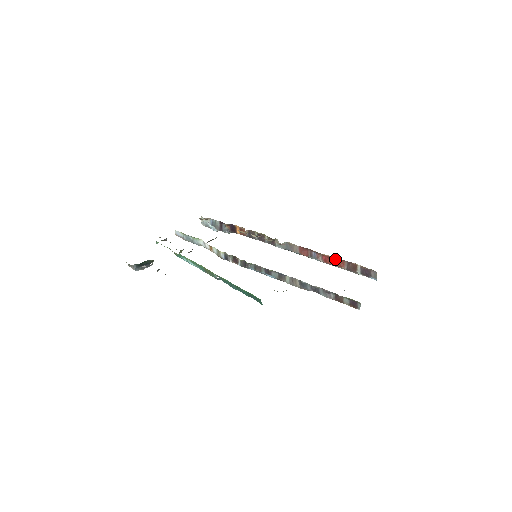
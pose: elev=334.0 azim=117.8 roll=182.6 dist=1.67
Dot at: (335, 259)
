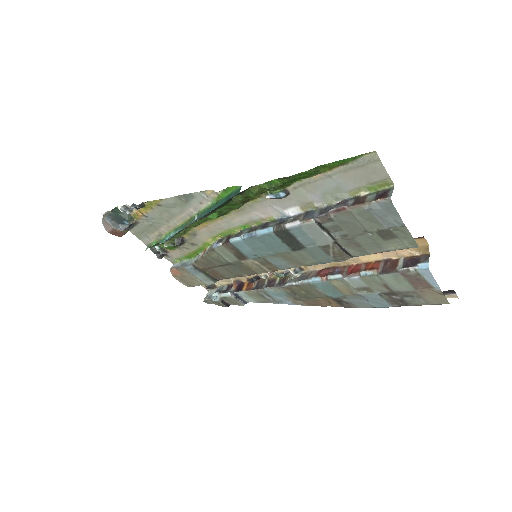
Dot at: (366, 265)
